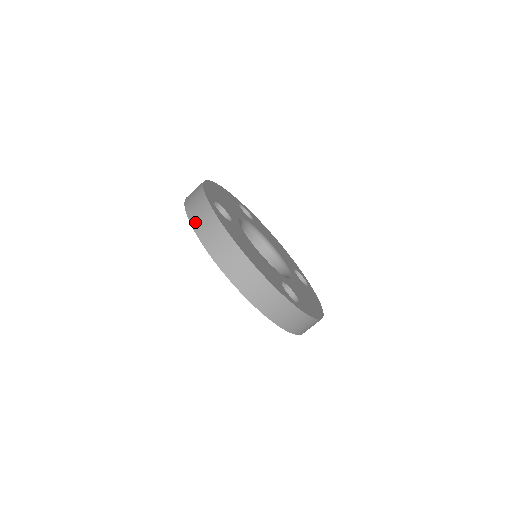
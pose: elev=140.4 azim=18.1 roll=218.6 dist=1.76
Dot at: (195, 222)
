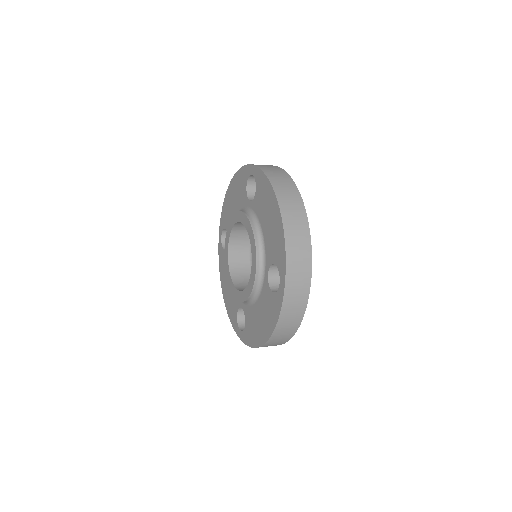
Dot at: (263, 167)
